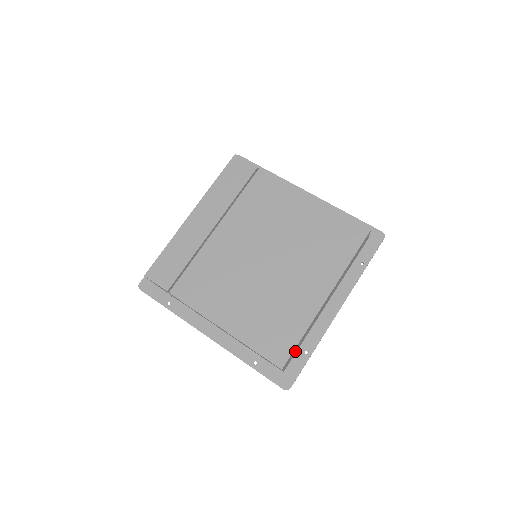
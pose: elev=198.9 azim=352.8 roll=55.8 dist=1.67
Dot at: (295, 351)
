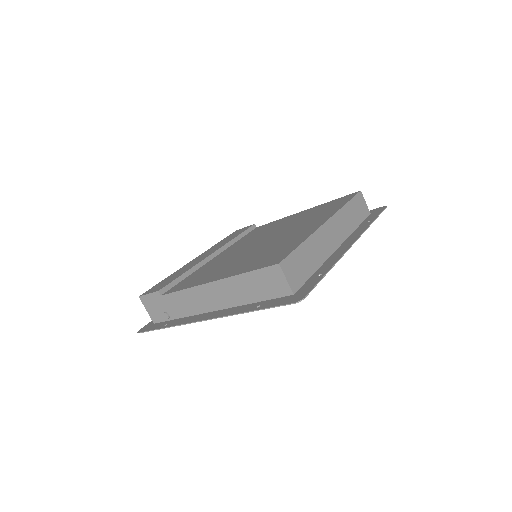
Dot at: (302, 270)
